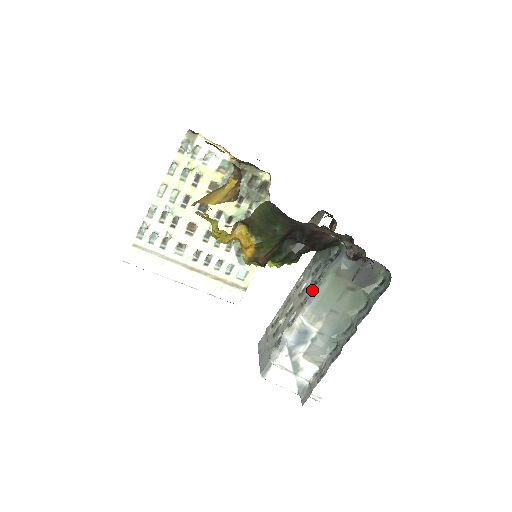
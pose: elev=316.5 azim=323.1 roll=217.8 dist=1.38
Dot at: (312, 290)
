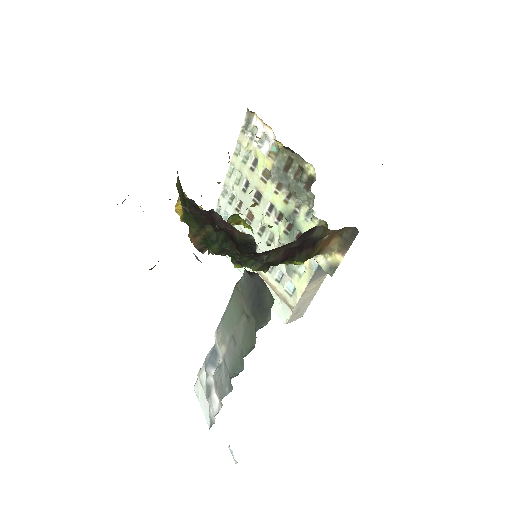
Dot at: occluded
